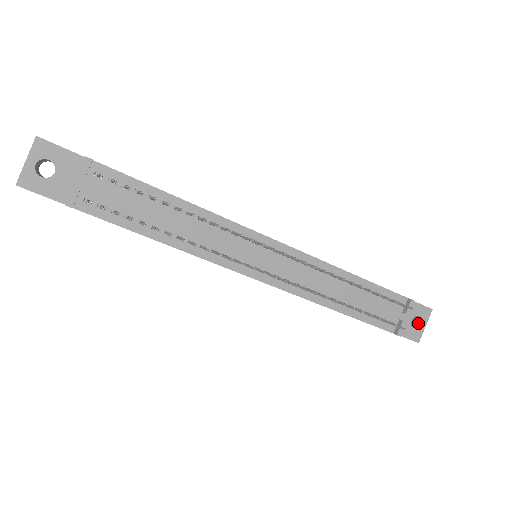
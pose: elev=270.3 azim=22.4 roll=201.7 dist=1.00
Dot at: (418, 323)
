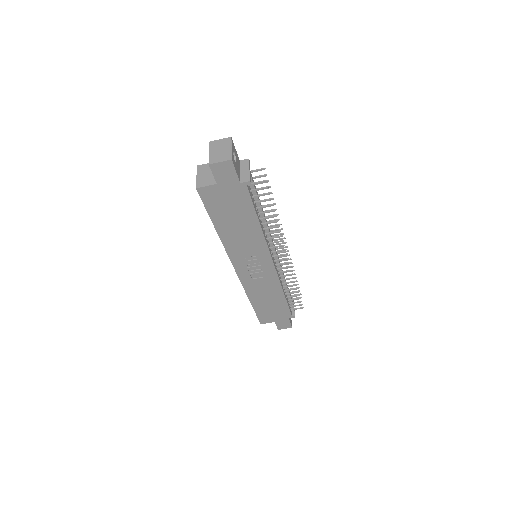
Dot at: occluded
